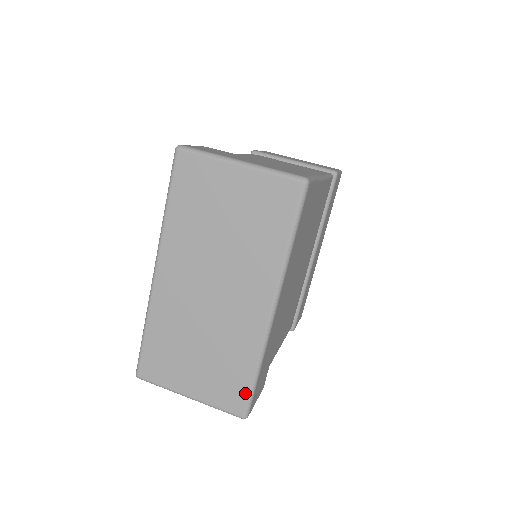
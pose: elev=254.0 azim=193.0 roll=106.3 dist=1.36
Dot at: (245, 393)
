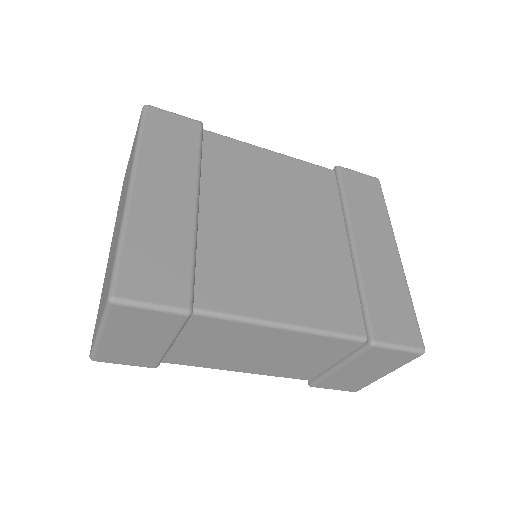
Dot at: (112, 272)
